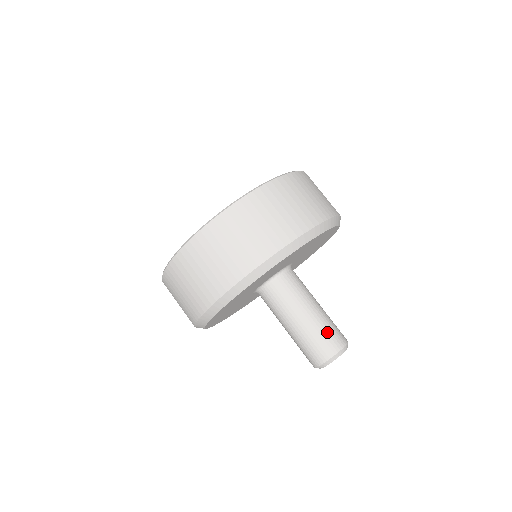
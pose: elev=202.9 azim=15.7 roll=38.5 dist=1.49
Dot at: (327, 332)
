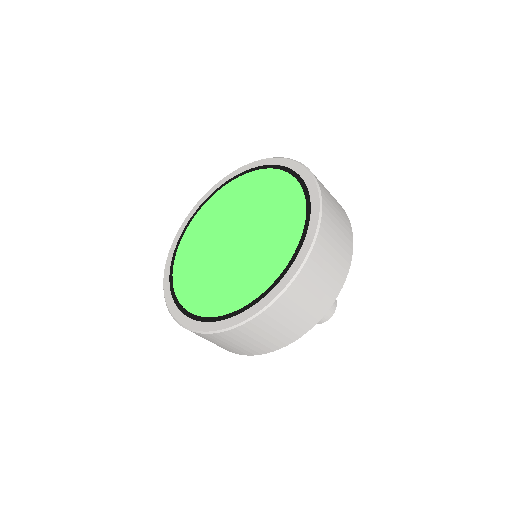
Dot at: occluded
